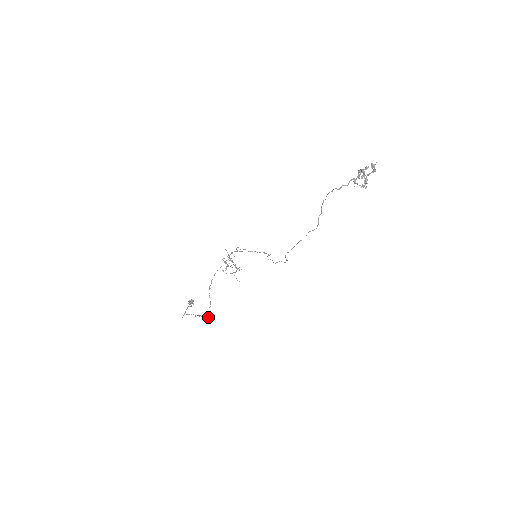
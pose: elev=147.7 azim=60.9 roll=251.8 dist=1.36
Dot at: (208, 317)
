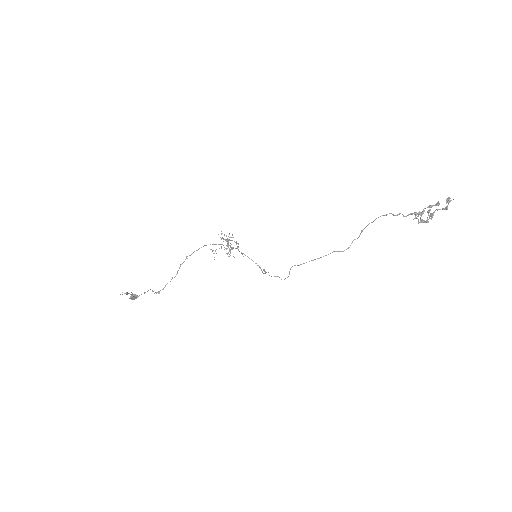
Dot at: (164, 287)
